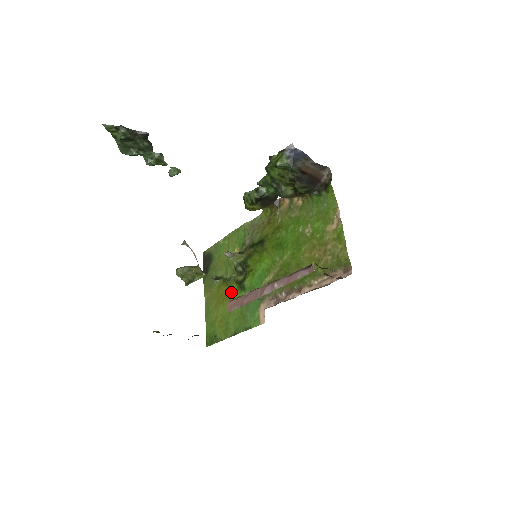
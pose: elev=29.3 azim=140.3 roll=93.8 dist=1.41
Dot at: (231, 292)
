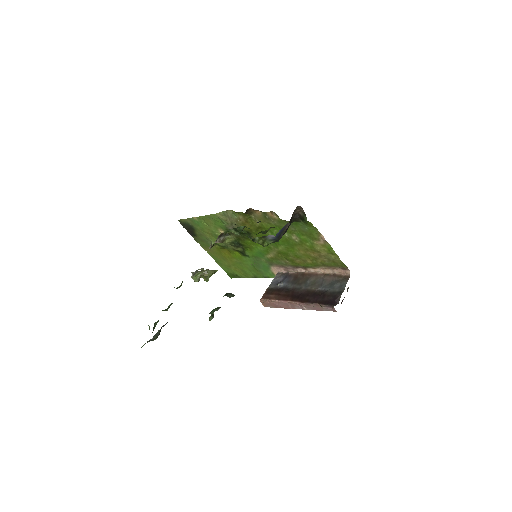
Dot at: (234, 255)
